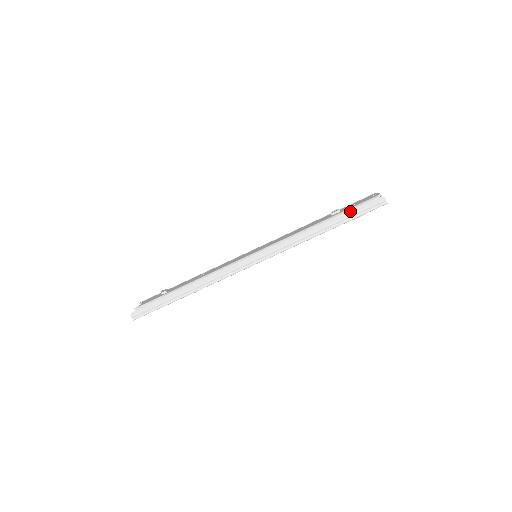
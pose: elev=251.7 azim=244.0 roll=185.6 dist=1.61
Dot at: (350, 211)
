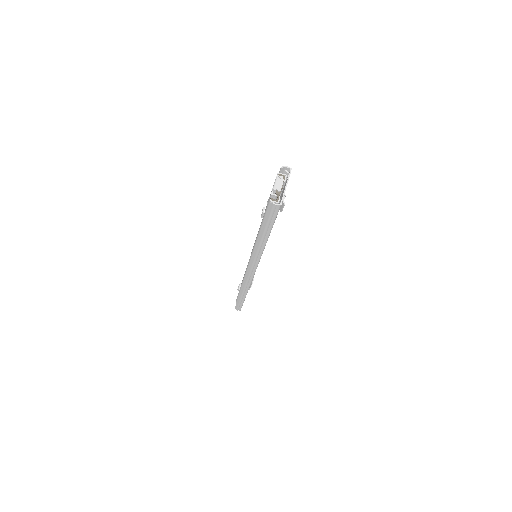
Dot at: (263, 223)
